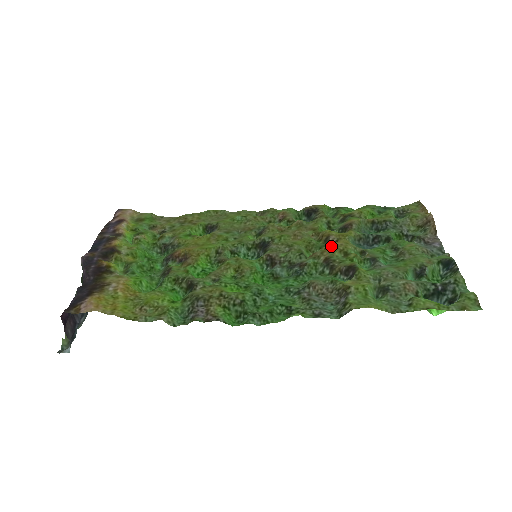
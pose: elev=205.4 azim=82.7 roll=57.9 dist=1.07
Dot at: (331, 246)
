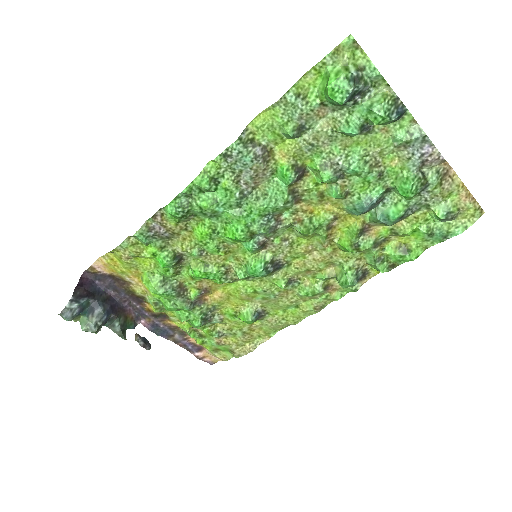
Dot at: (317, 209)
